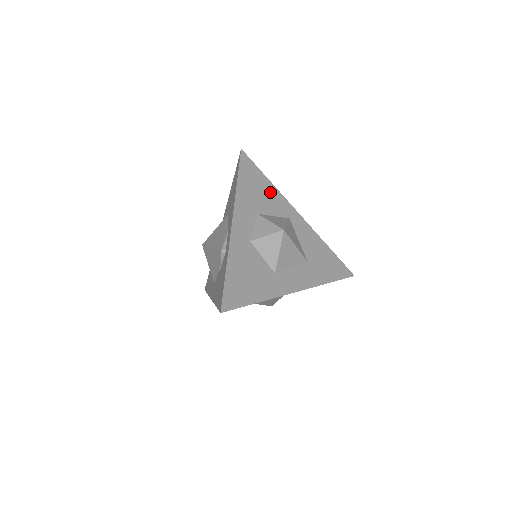
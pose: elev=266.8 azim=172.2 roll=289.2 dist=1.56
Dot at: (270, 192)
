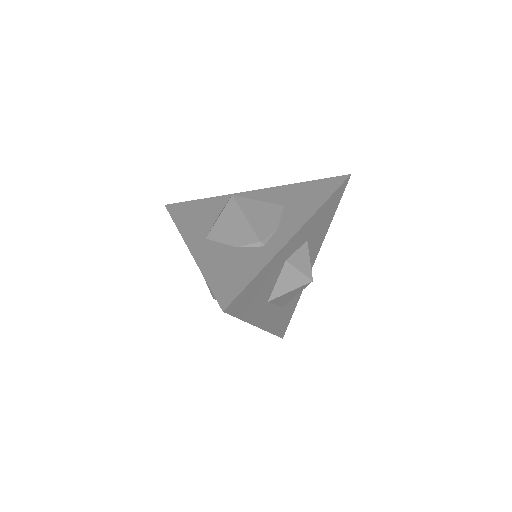
Dot at: (325, 229)
